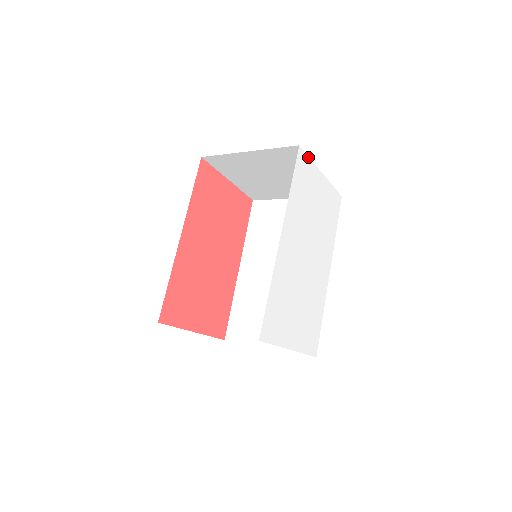
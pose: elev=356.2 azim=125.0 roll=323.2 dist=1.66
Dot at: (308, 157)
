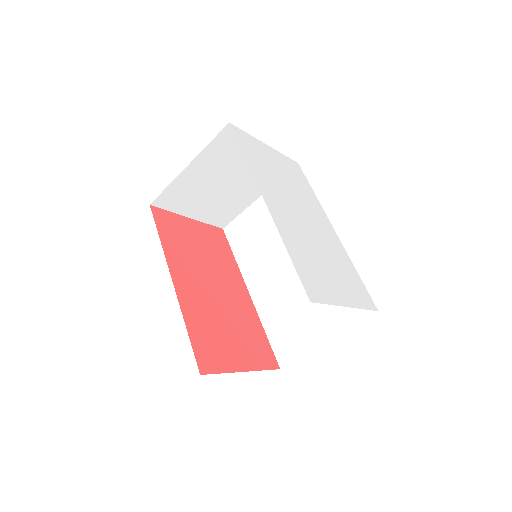
Dot at: (244, 132)
